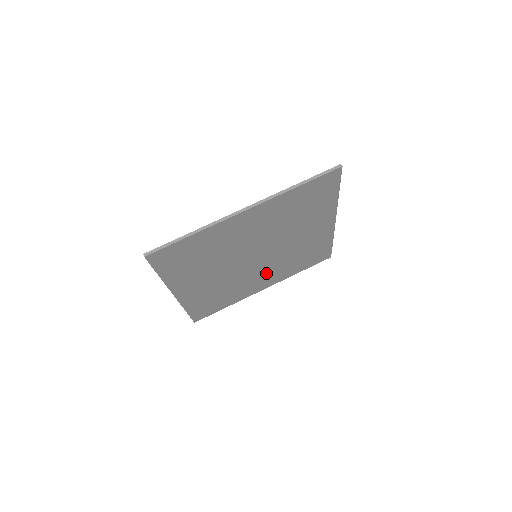
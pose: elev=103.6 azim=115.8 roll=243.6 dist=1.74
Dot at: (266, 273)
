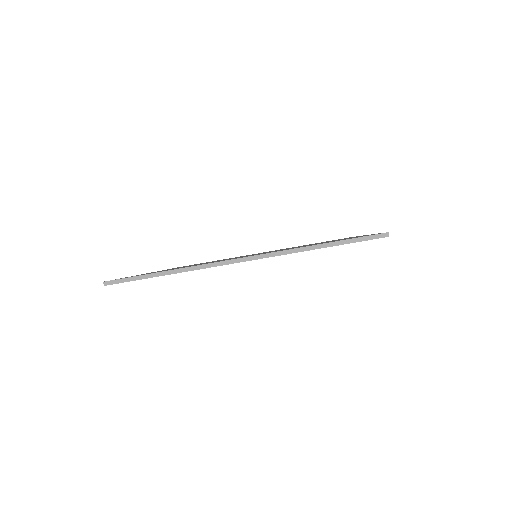
Dot at: occluded
